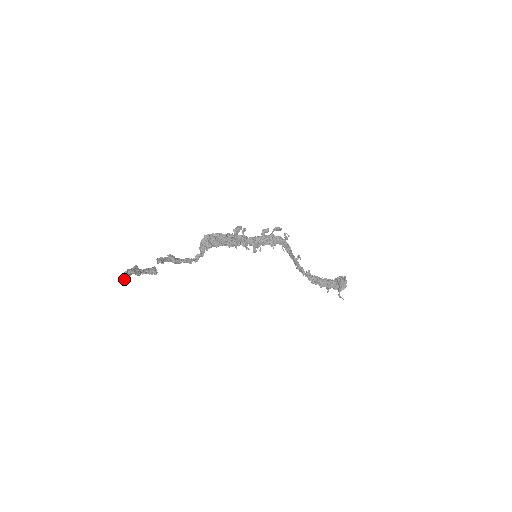
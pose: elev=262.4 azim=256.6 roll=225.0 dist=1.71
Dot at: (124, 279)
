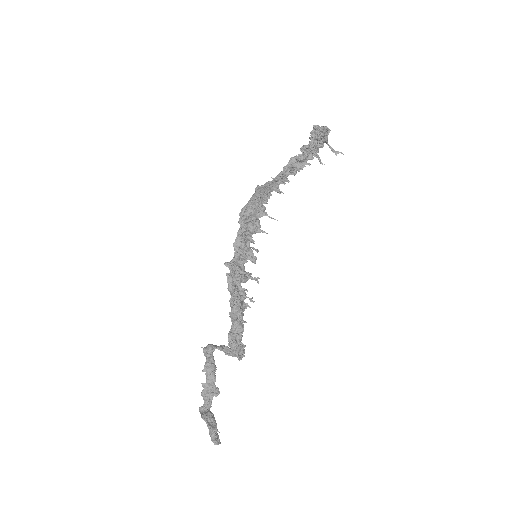
Dot at: (220, 443)
